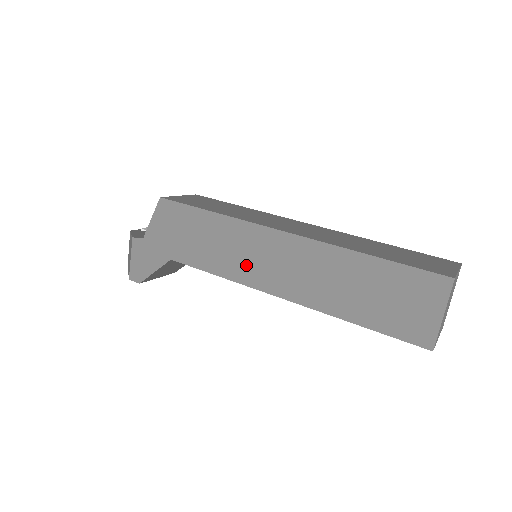
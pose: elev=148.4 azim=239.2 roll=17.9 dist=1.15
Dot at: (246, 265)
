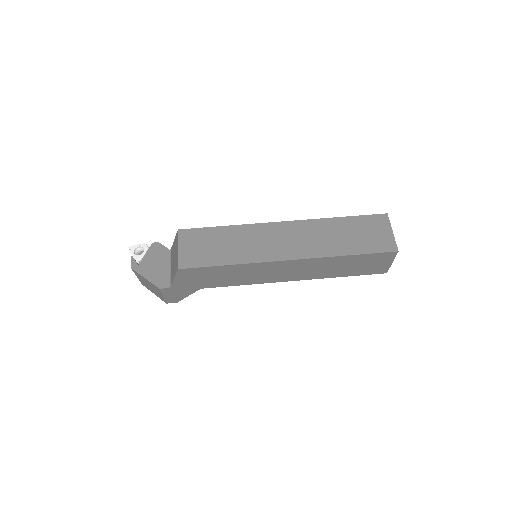
Dot at: (264, 277)
